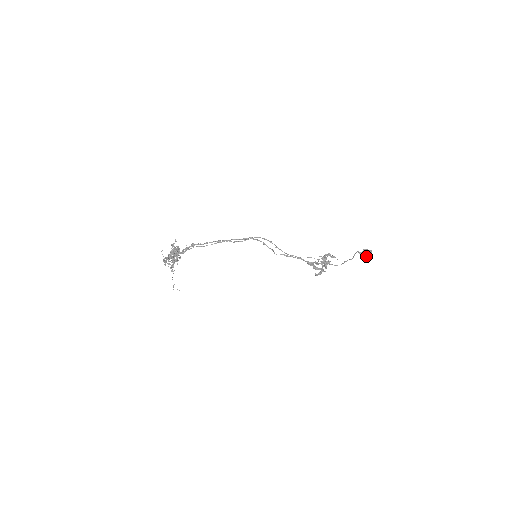
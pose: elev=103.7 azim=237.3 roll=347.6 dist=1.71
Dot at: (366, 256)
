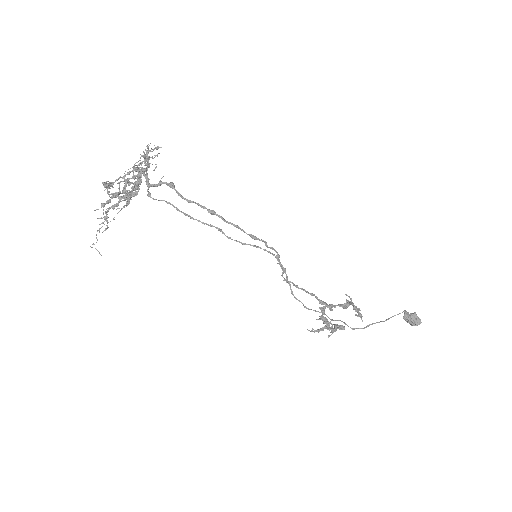
Dot at: (408, 322)
